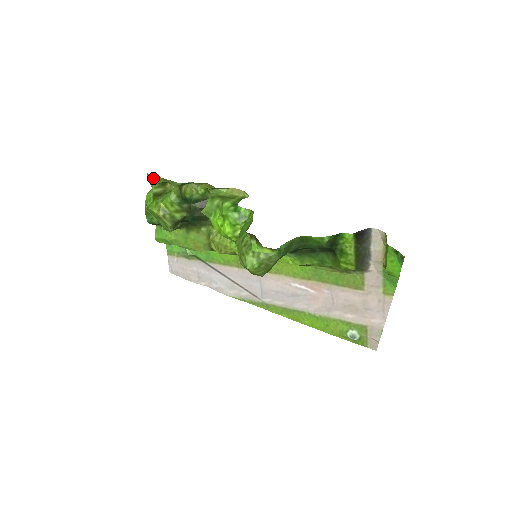
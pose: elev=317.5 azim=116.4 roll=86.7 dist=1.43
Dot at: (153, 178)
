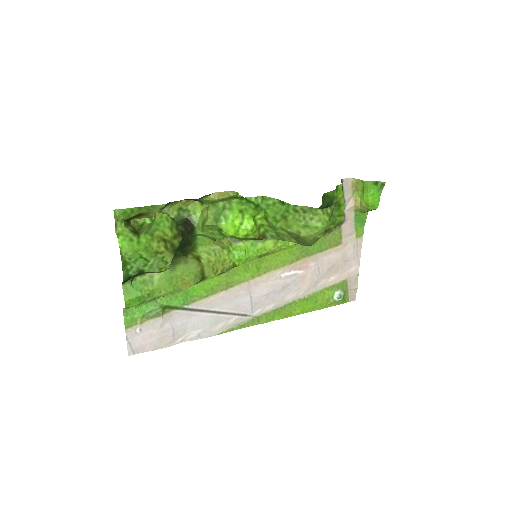
Dot at: (124, 213)
